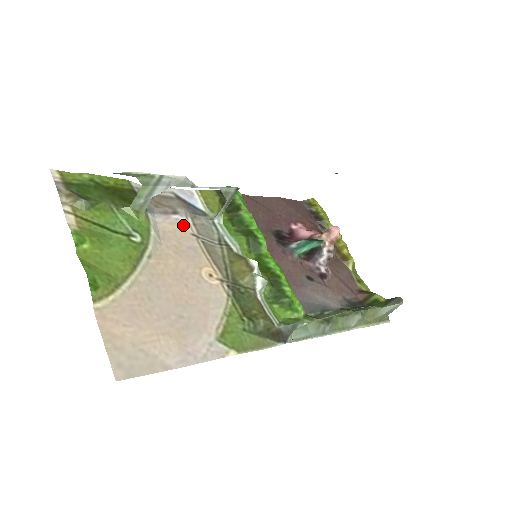
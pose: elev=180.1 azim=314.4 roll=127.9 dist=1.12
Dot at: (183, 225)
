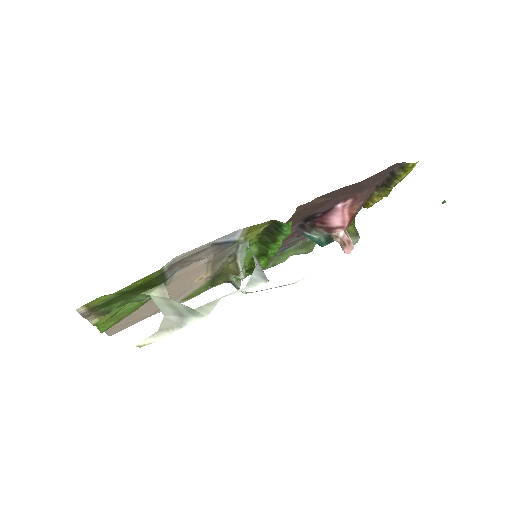
Dot at: (202, 262)
